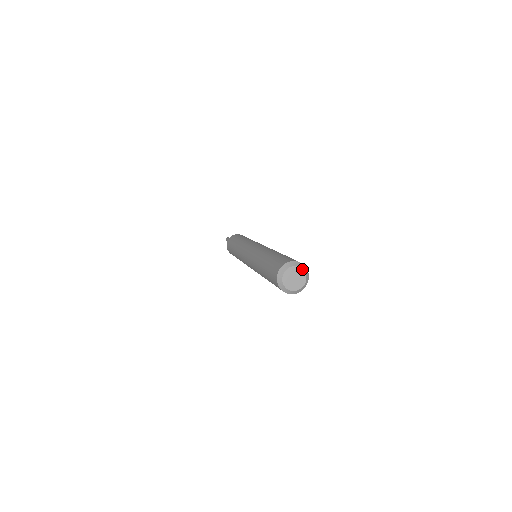
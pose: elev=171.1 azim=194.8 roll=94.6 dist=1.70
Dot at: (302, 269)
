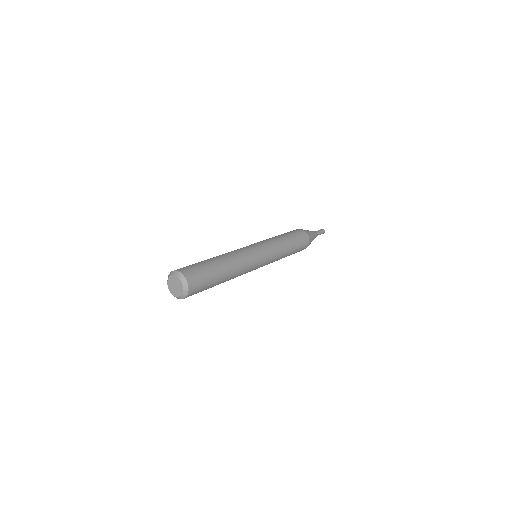
Dot at: (174, 276)
